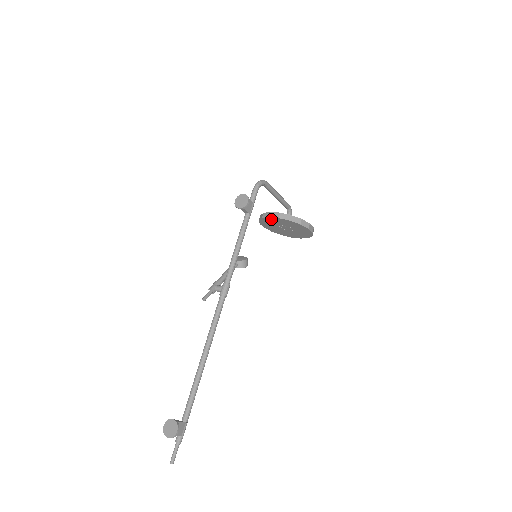
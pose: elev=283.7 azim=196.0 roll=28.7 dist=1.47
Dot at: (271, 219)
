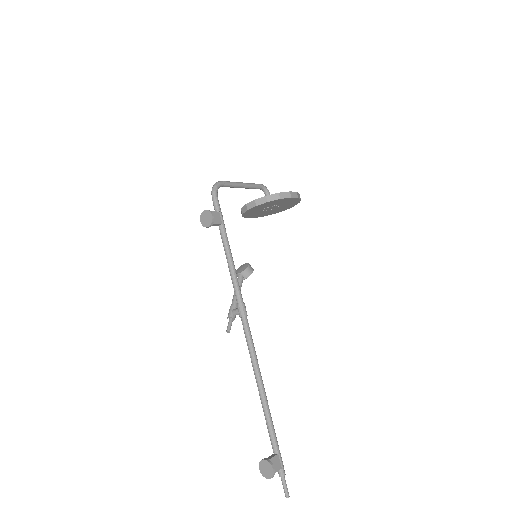
Dot at: (251, 210)
